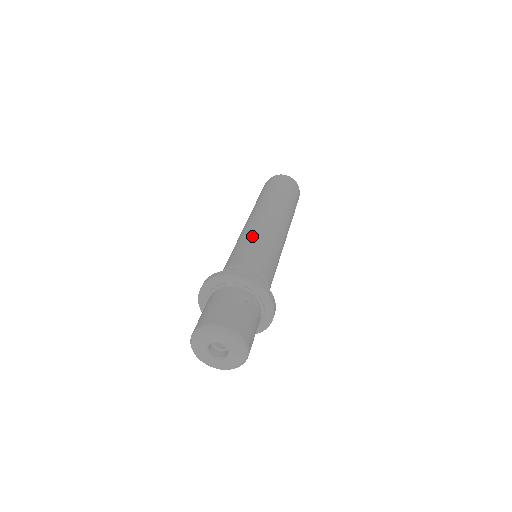
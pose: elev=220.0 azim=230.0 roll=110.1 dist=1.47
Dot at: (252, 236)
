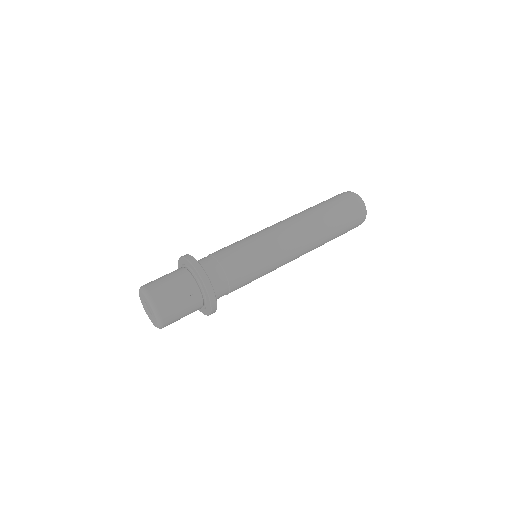
Dot at: (253, 238)
